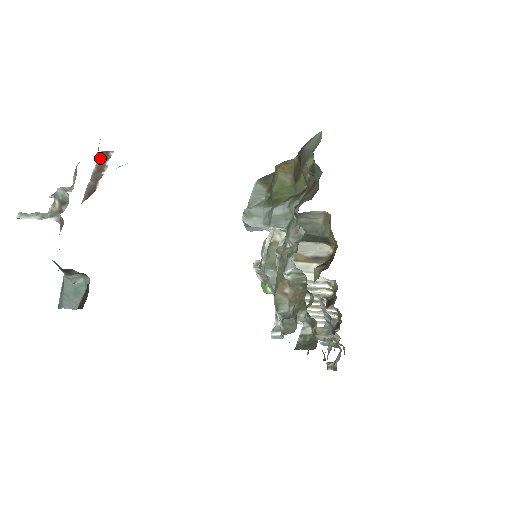
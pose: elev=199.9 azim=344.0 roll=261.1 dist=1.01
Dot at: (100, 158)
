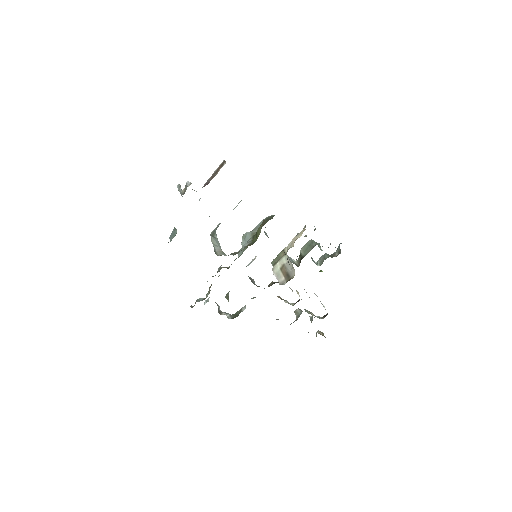
Dot at: (221, 164)
